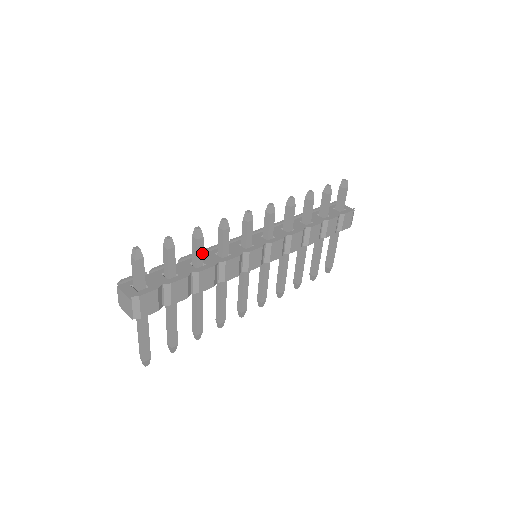
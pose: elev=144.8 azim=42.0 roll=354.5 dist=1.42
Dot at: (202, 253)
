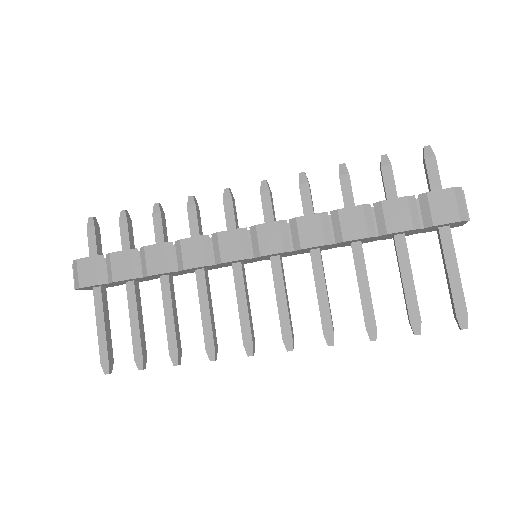
Dot at: (162, 233)
